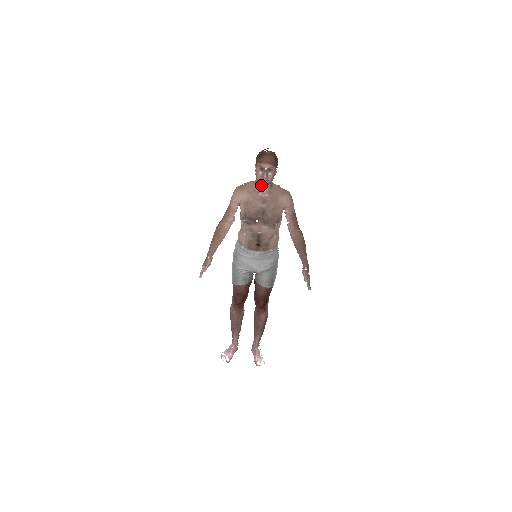
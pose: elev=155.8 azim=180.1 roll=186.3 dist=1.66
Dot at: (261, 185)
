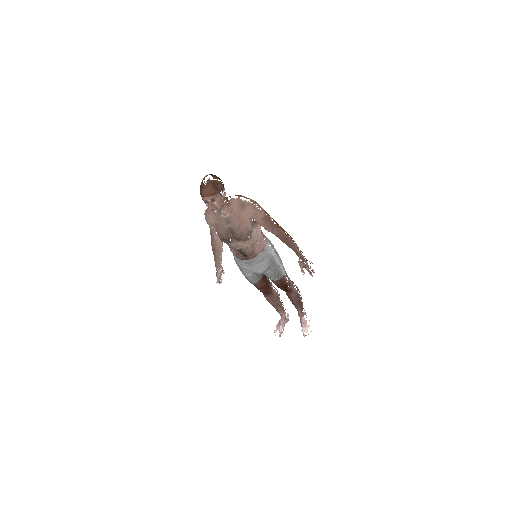
Dot at: occluded
